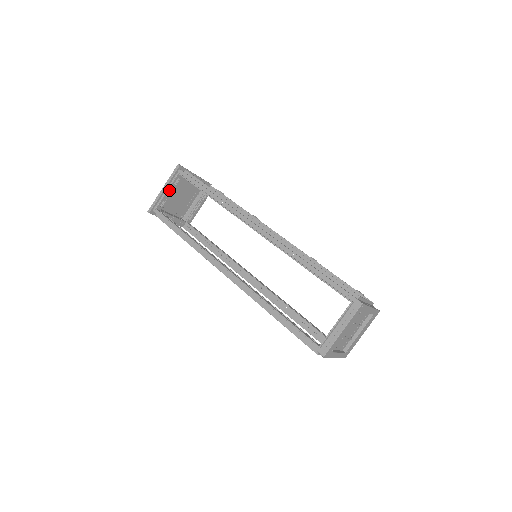
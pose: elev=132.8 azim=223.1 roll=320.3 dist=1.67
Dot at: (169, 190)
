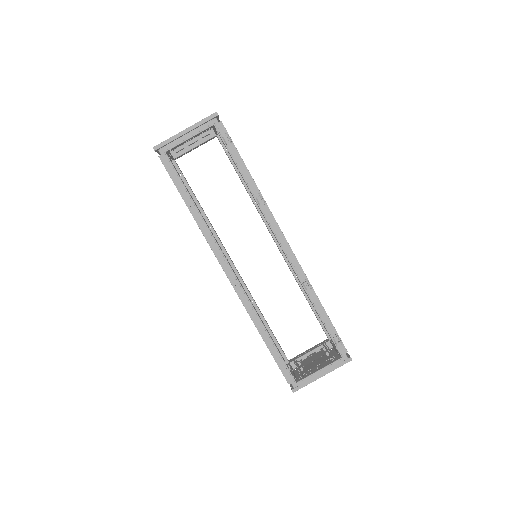
Dot at: occluded
